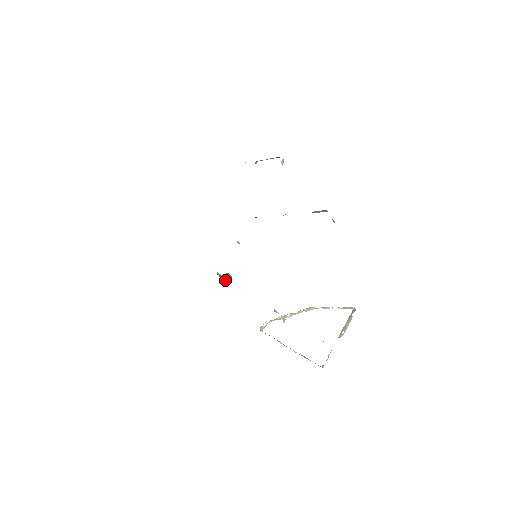
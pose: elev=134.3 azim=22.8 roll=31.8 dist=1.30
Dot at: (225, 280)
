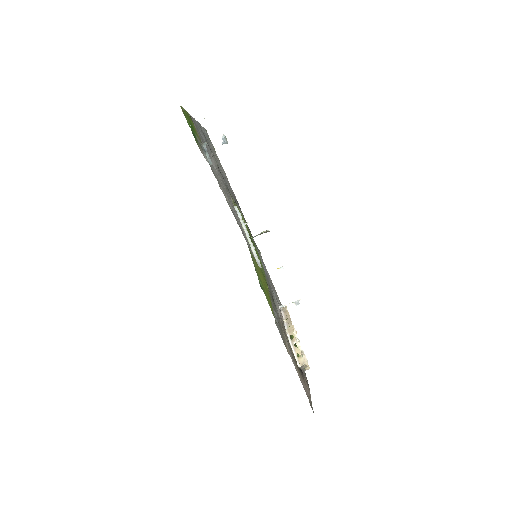
Dot at: (266, 232)
